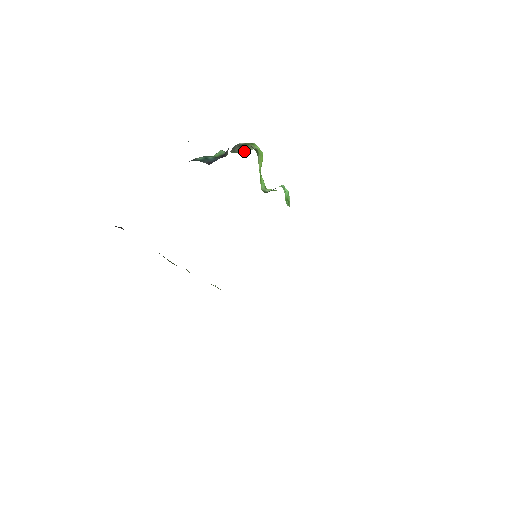
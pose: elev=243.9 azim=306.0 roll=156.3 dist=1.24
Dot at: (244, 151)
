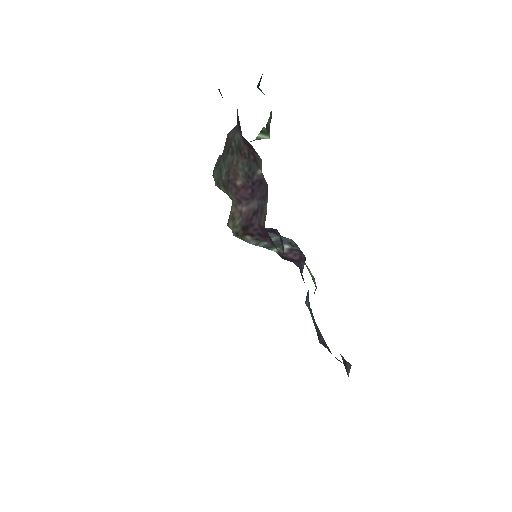
Dot at: occluded
